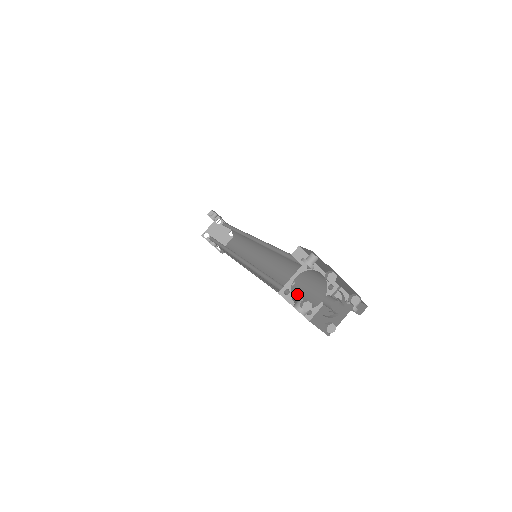
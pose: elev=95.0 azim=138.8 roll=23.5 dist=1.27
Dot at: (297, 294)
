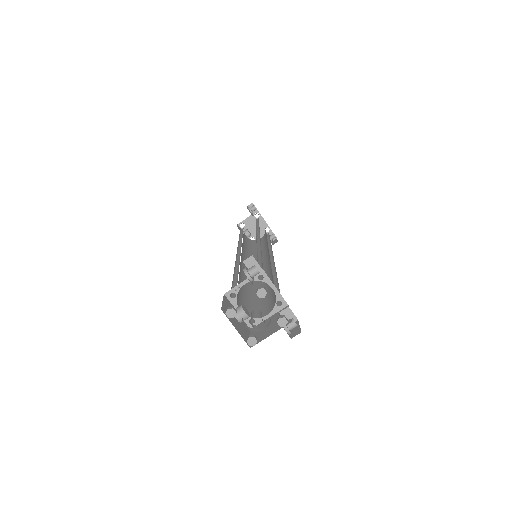
Dot at: (259, 301)
